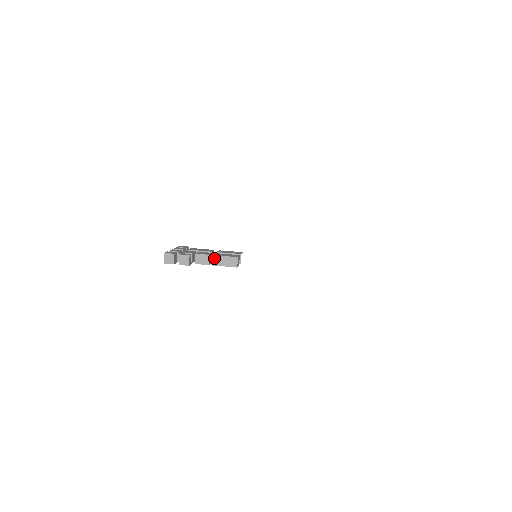
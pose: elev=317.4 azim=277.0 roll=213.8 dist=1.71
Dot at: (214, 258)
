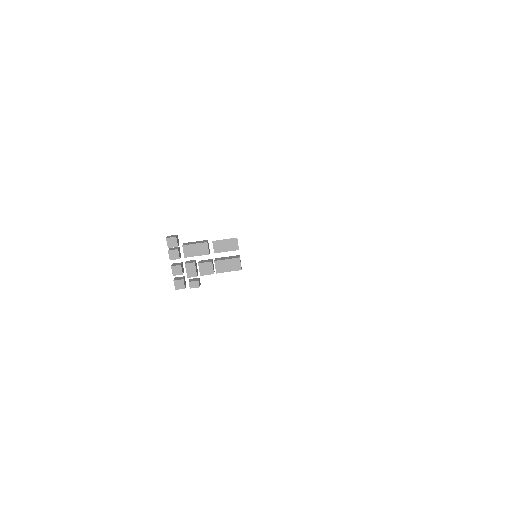
Dot at: (219, 272)
